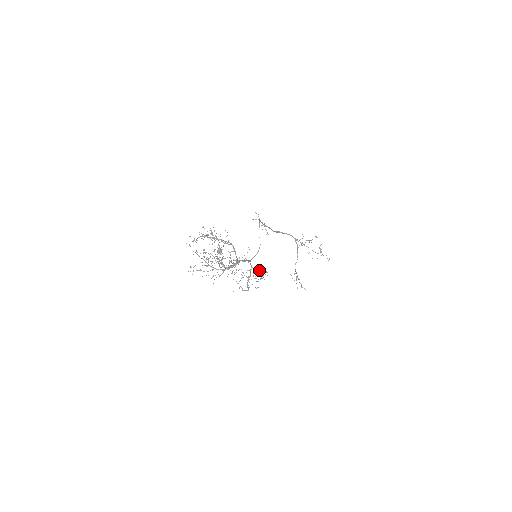
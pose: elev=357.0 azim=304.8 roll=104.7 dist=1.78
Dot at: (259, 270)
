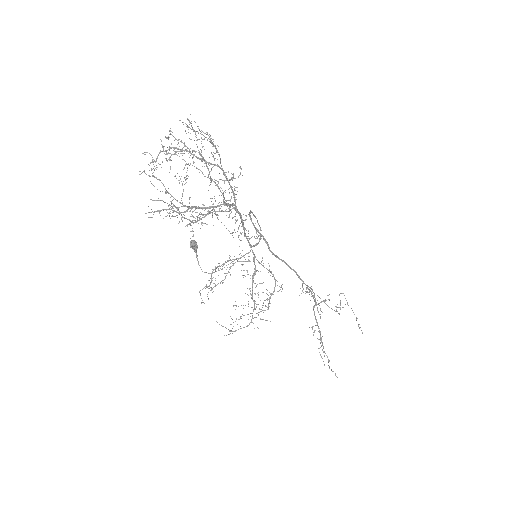
Dot at: (267, 269)
